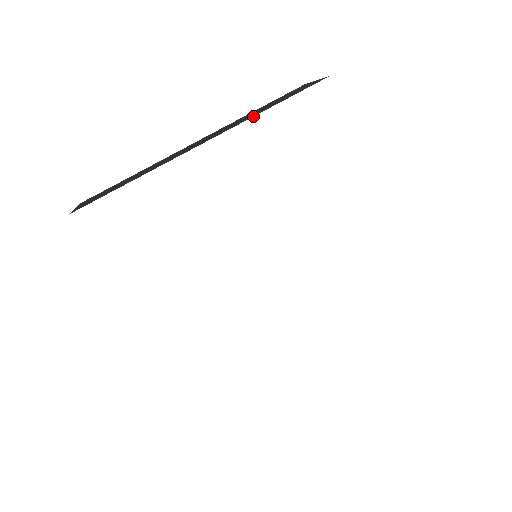
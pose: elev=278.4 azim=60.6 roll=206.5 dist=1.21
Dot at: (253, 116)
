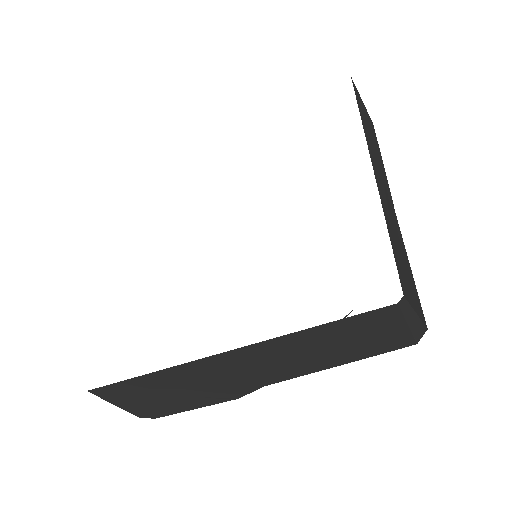
Dot at: occluded
